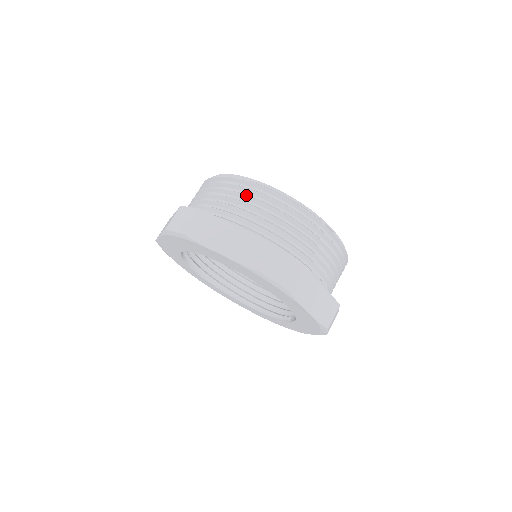
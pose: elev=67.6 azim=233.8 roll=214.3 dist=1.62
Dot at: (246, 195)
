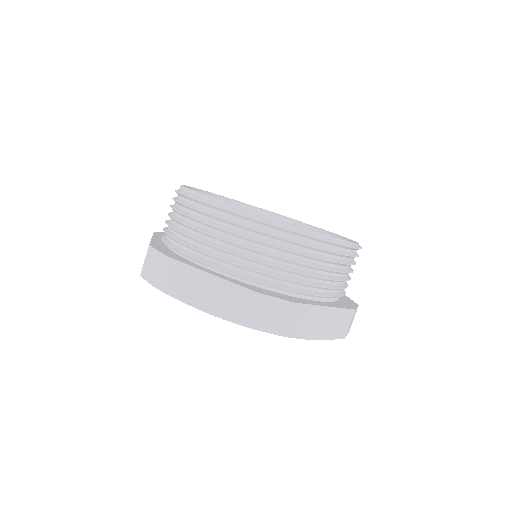
Dot at: (214, 226)
